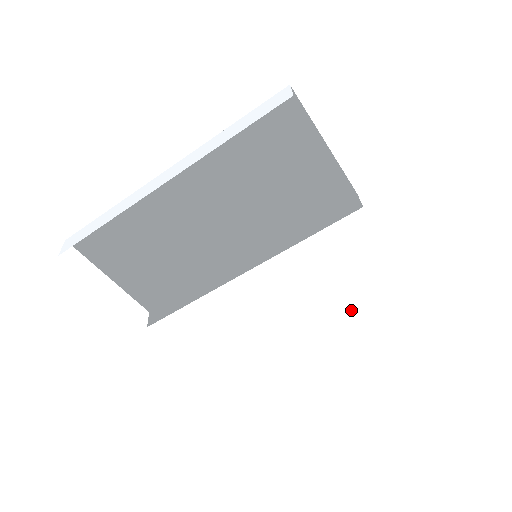
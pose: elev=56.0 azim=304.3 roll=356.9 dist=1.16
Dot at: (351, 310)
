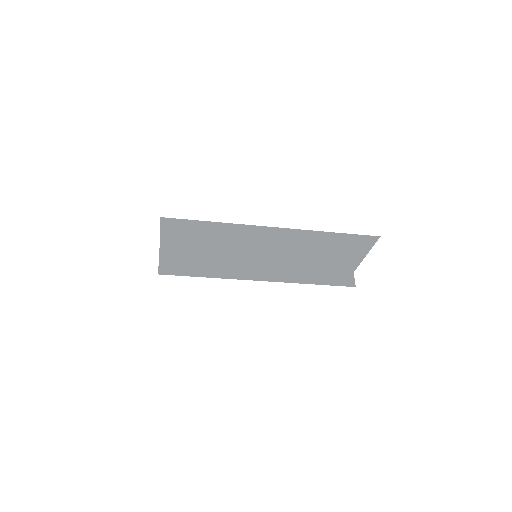
Dot at: (268, 301)
